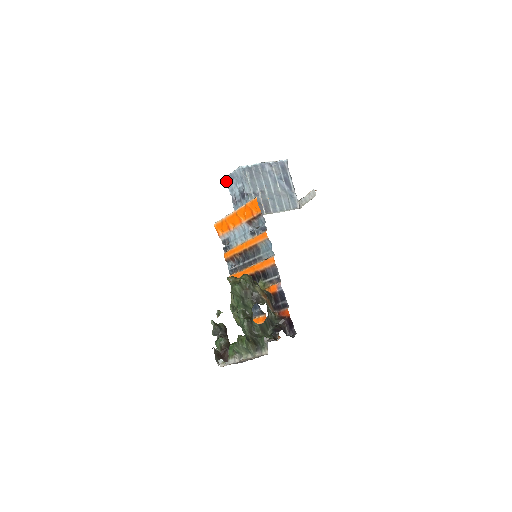
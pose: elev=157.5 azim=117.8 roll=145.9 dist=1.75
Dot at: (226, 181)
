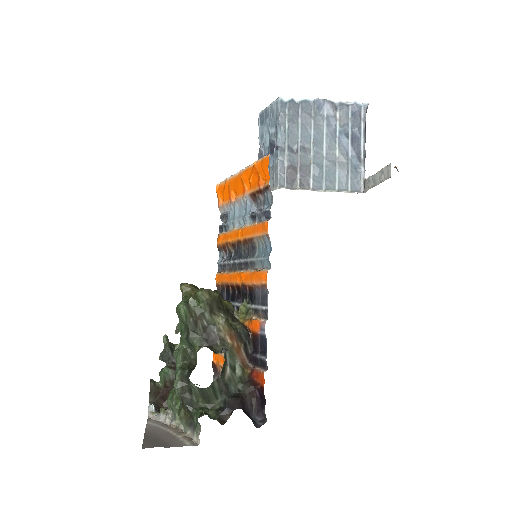
Dot at: (258, 120)
